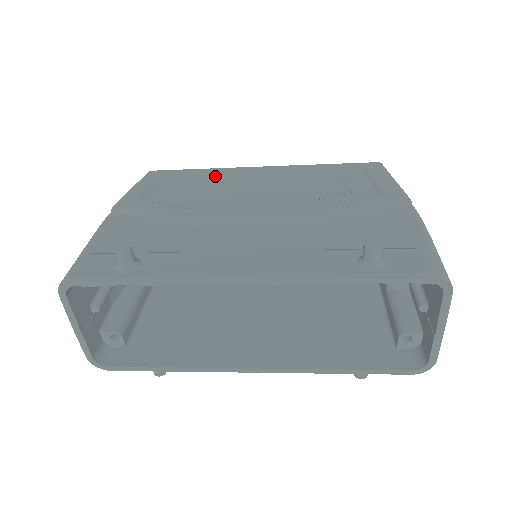
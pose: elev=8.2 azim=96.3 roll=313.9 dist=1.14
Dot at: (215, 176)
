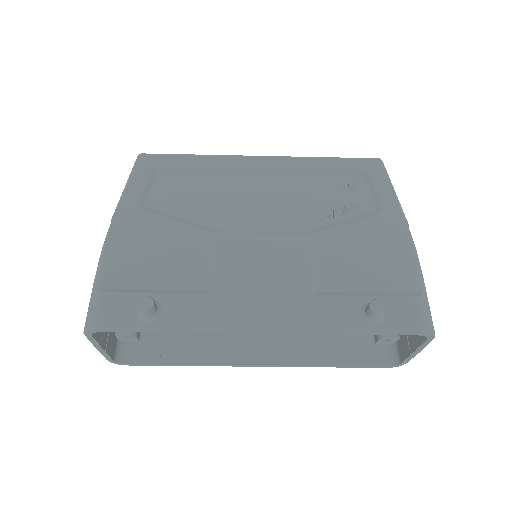
Dot at: (214, 169)
